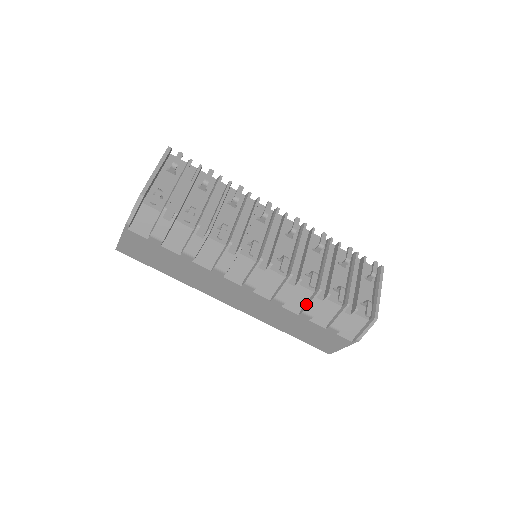
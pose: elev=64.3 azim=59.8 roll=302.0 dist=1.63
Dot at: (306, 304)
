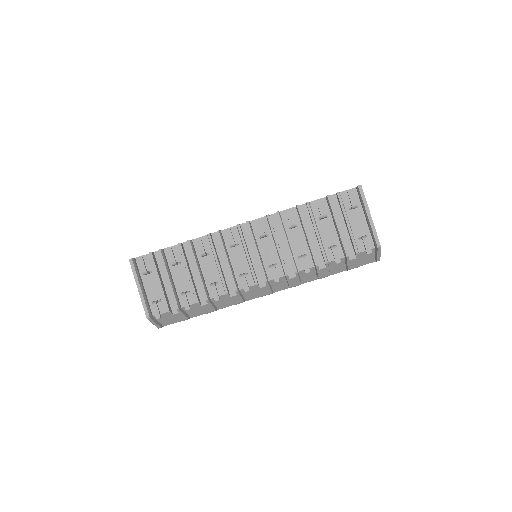
Dot at: (316, 274)
